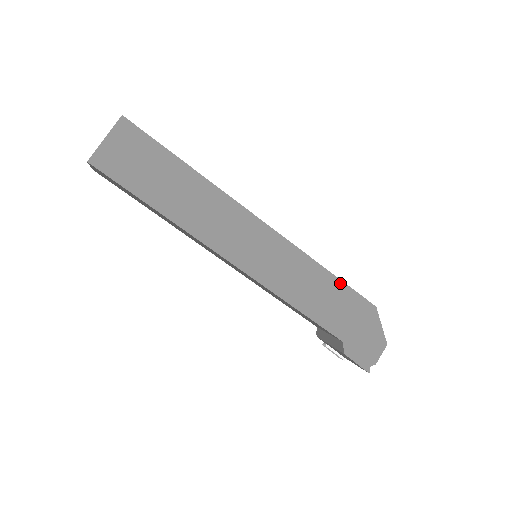
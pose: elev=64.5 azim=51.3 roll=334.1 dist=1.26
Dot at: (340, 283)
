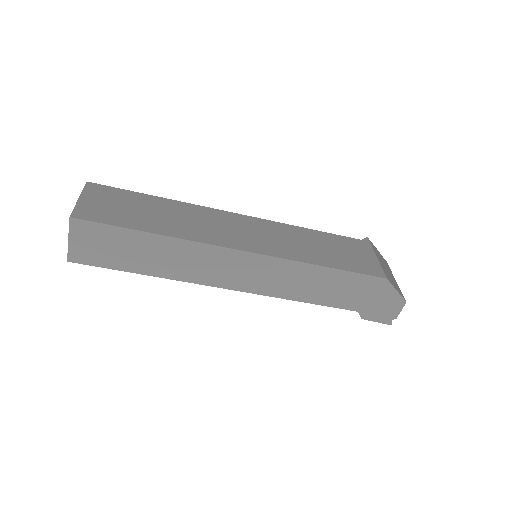
Dot at: (341, 272)
